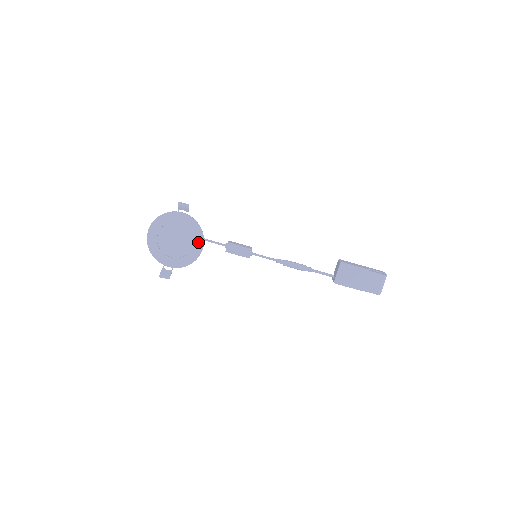
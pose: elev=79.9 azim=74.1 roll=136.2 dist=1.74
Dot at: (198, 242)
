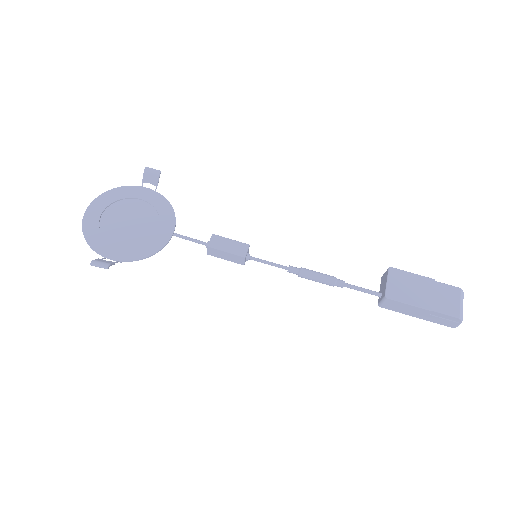
Dot at: (166, 226)
